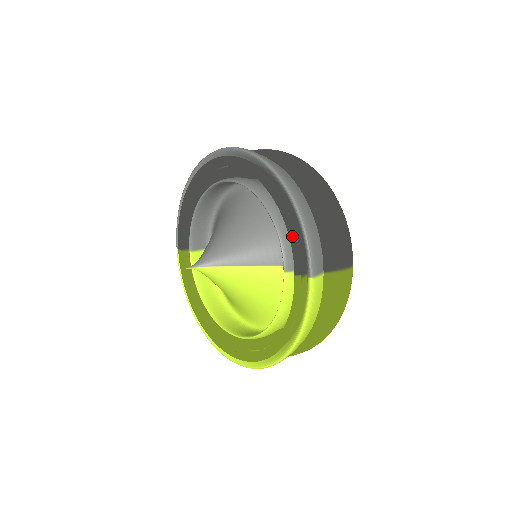
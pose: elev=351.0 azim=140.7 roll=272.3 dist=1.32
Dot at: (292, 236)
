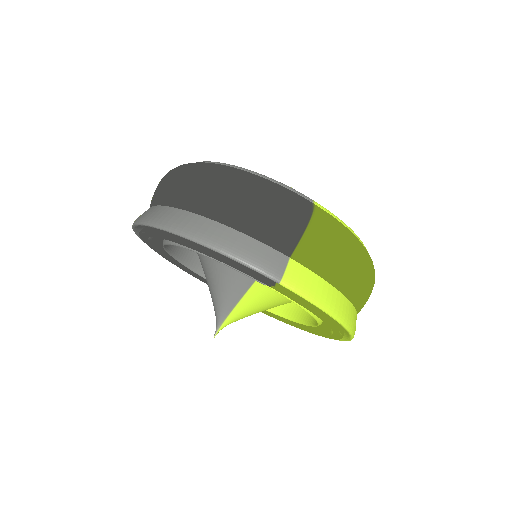
Dot at: (231, 264)
